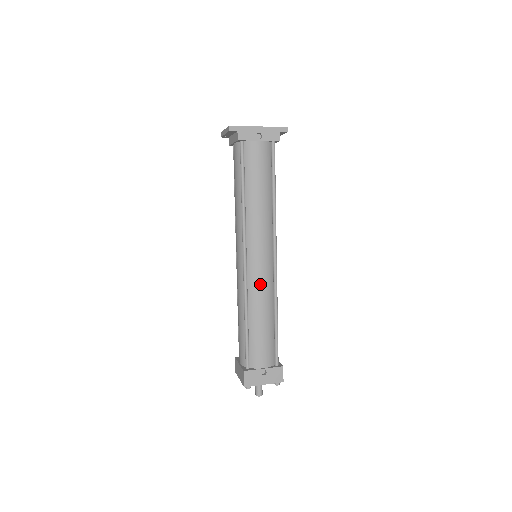
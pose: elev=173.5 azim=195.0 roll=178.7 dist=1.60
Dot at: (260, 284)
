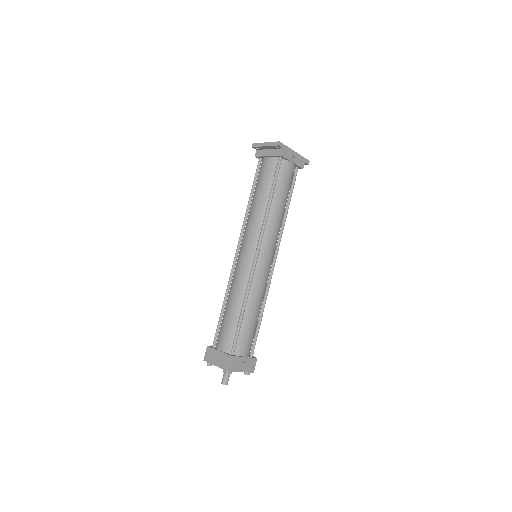
Dot at: (262, 280)
